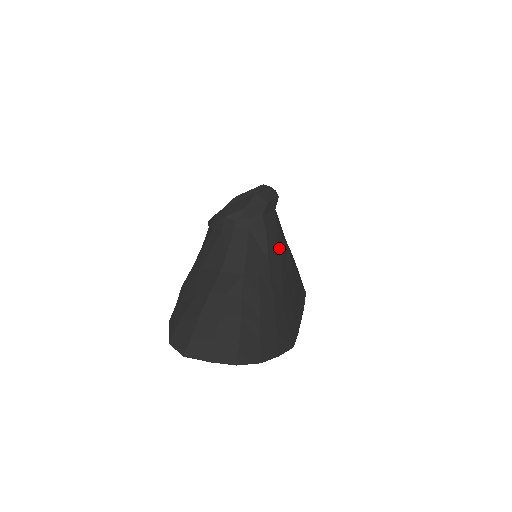
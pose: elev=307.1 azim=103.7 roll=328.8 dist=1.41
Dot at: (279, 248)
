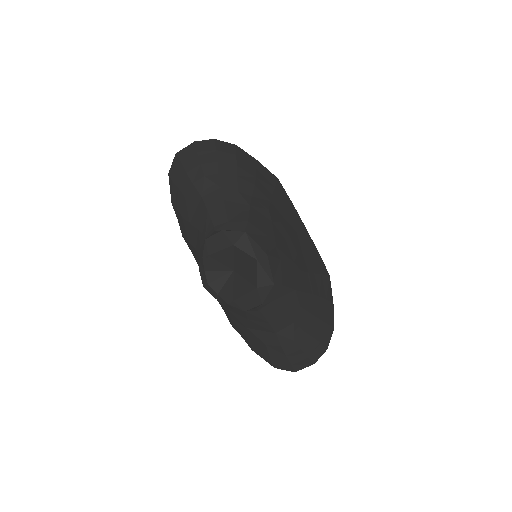
Dot at: (287, 263)
